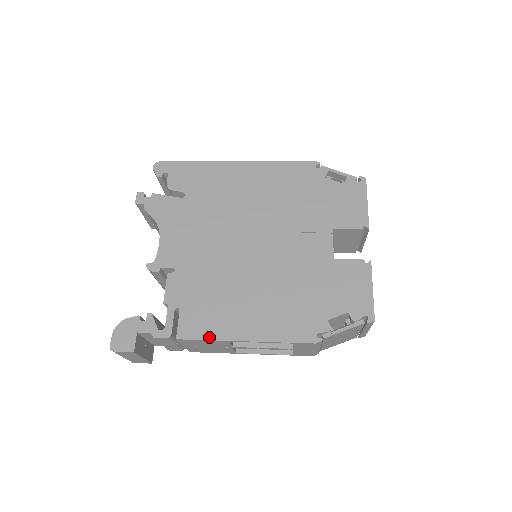
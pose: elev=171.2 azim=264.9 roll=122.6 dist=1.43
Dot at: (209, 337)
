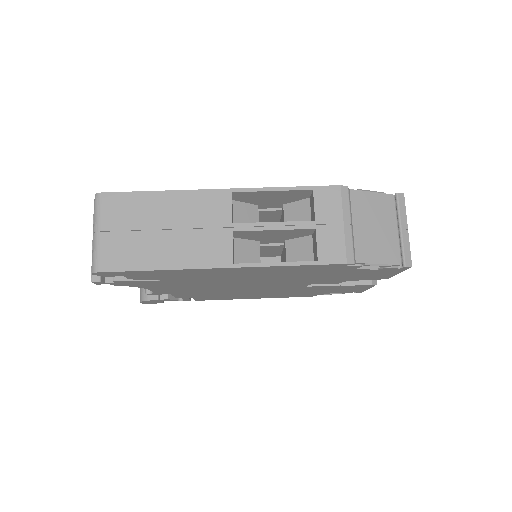
Dot at: occluded
